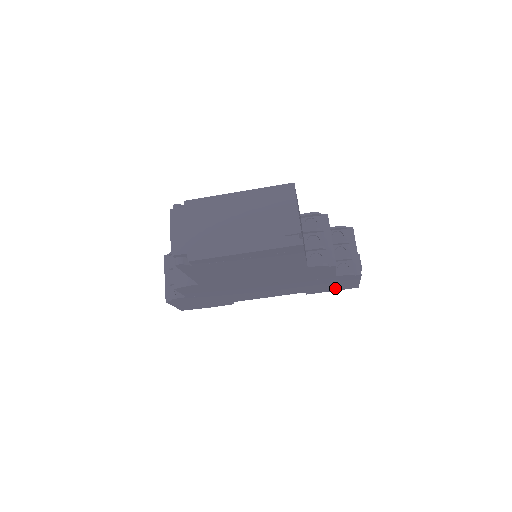
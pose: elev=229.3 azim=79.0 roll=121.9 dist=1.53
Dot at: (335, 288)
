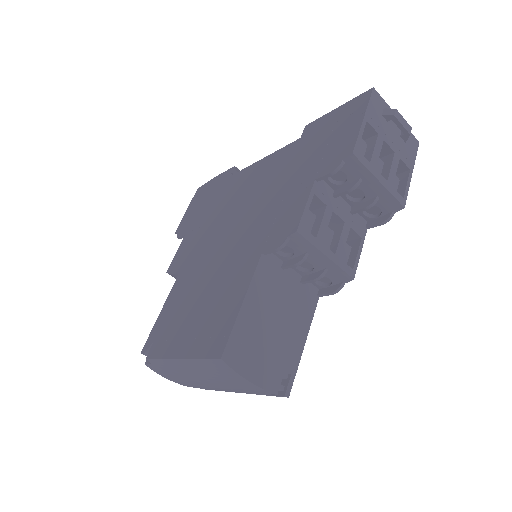
Dot at: occluded
